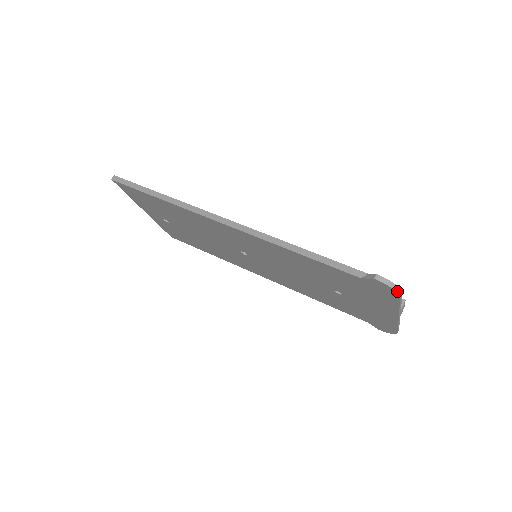
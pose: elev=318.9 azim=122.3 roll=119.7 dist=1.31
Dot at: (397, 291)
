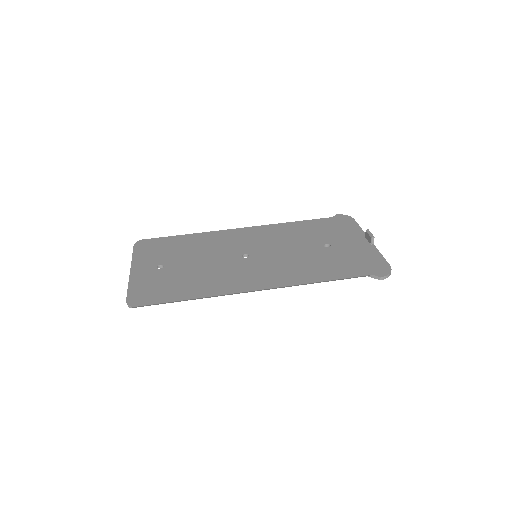
Dot at: occluded
